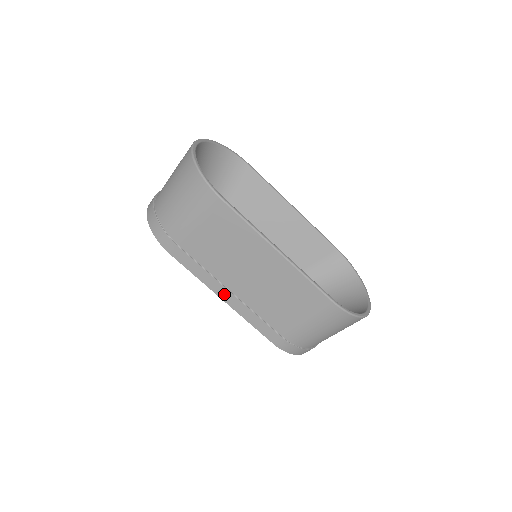
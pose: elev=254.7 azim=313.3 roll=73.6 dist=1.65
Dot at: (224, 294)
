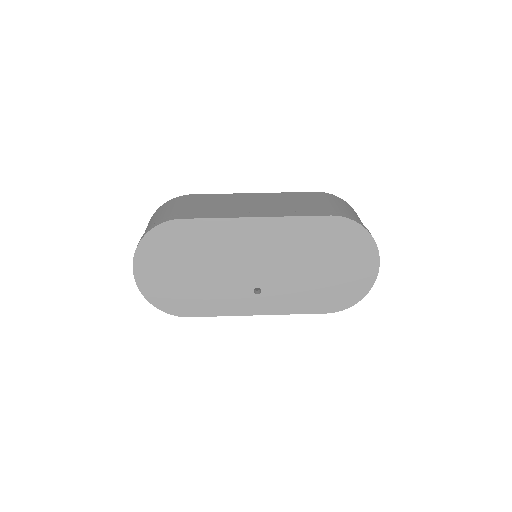
Dot at: (252, 215)
